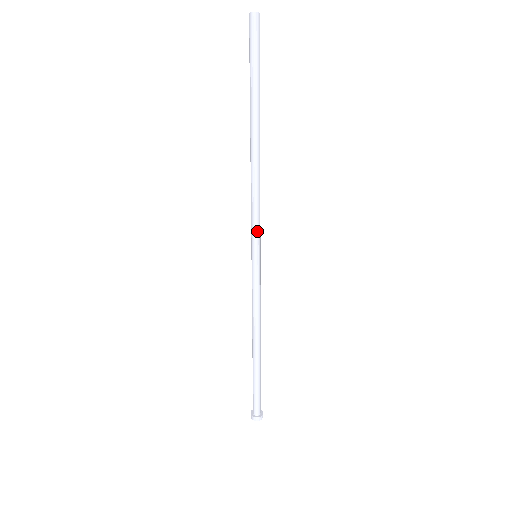
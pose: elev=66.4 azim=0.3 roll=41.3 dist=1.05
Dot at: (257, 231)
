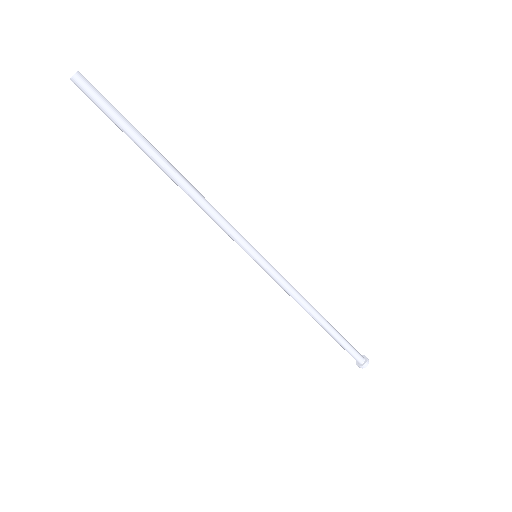
Dot at: (238, 239)
